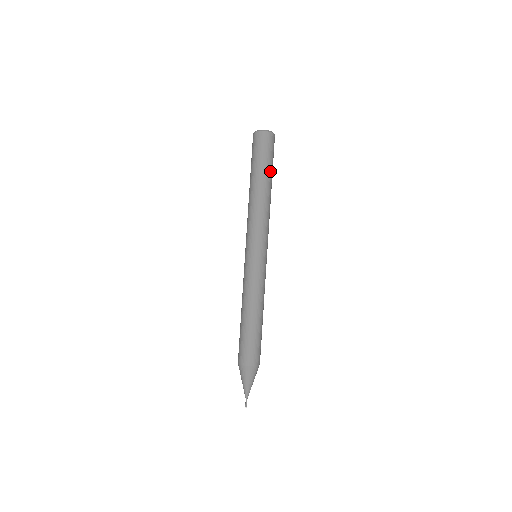
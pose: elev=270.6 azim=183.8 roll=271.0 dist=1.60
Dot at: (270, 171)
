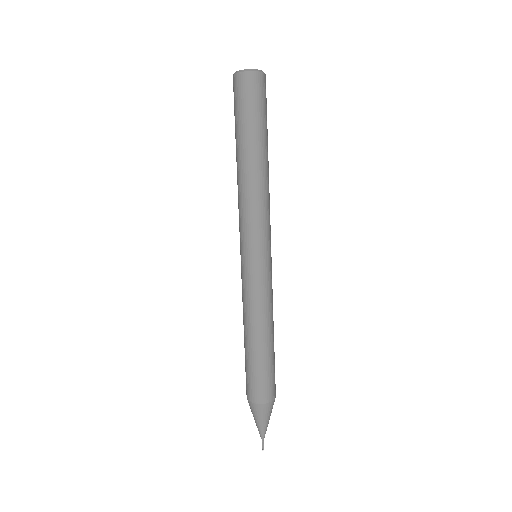
Dot at: (263, 132)
